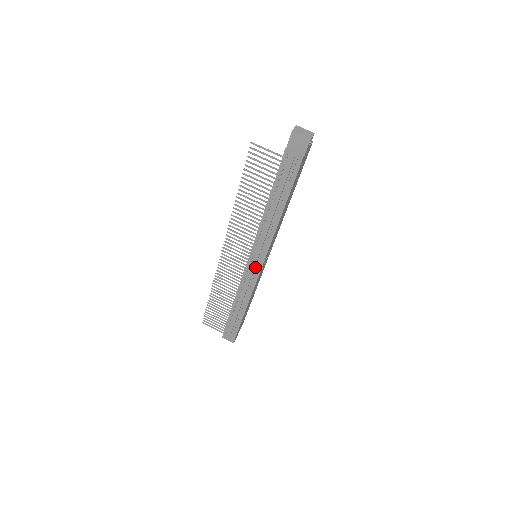
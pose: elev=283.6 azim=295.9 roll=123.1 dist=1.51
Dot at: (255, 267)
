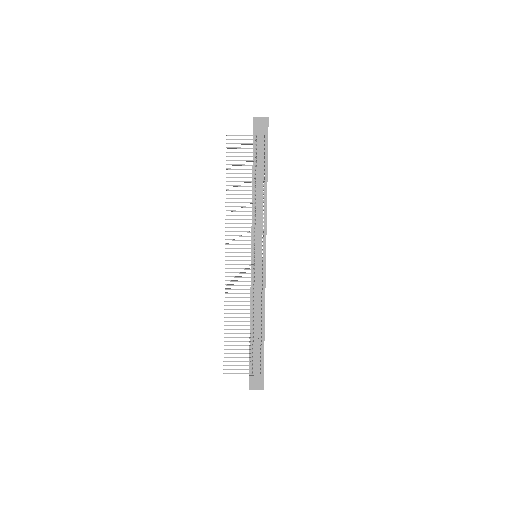
Dot at: (260, 262)
